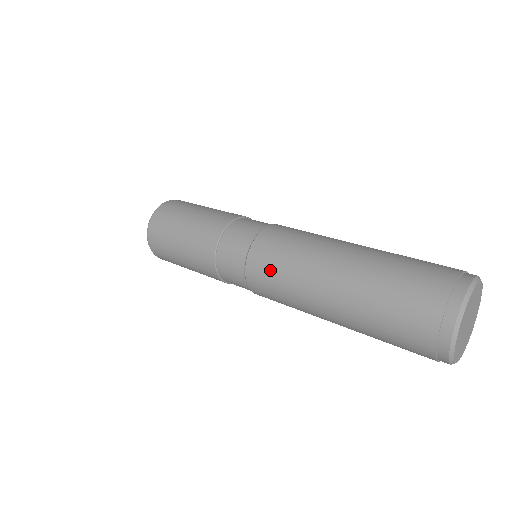
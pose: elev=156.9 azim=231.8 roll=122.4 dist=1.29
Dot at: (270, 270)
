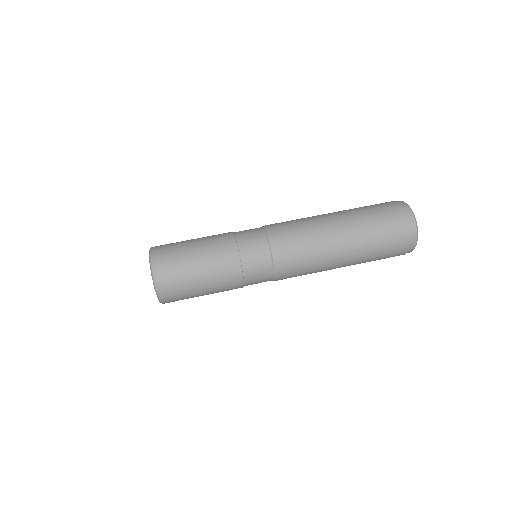
Dot at: (294, 246)
